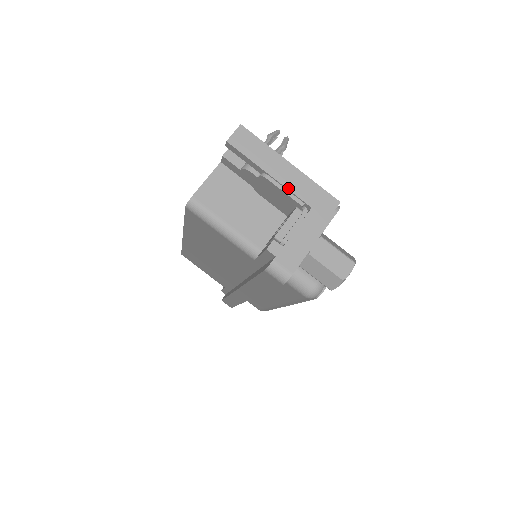
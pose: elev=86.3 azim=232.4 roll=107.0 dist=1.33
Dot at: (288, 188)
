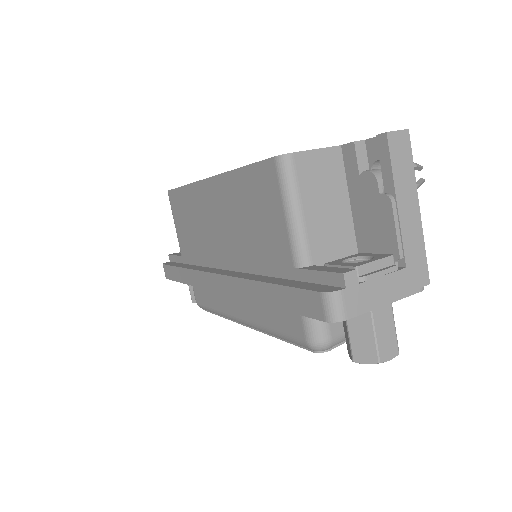
Dot at: (402, 230)
